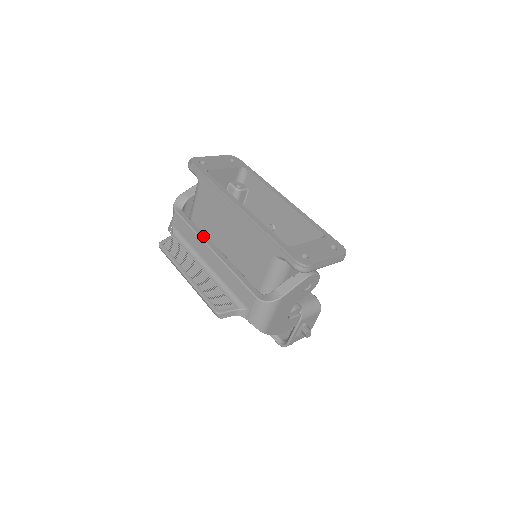
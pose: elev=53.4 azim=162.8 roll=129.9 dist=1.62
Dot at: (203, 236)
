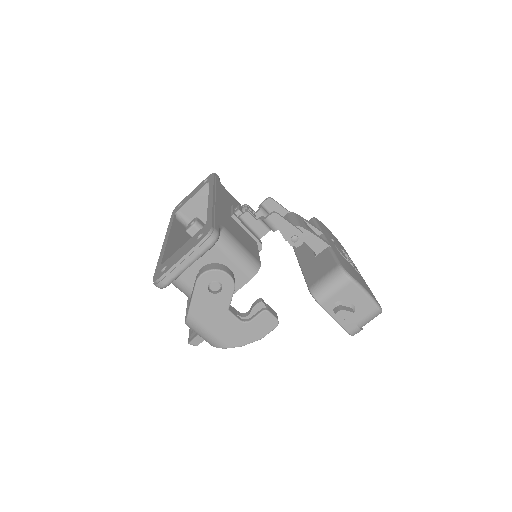
Dot at: occluded
